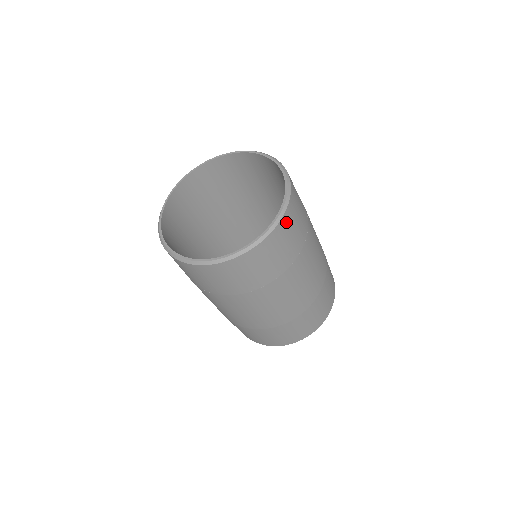
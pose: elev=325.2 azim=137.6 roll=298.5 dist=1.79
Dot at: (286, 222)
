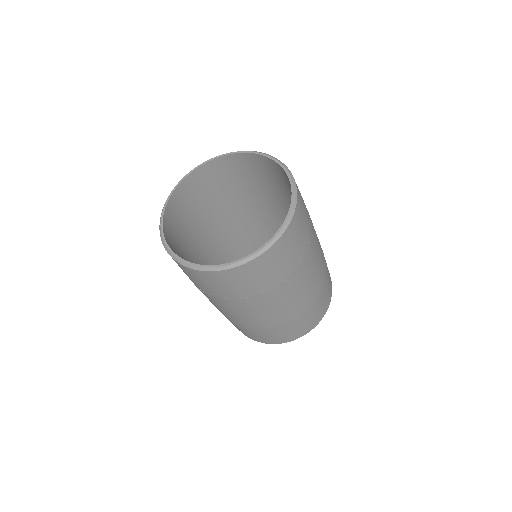
Dot at: (234, 273)
